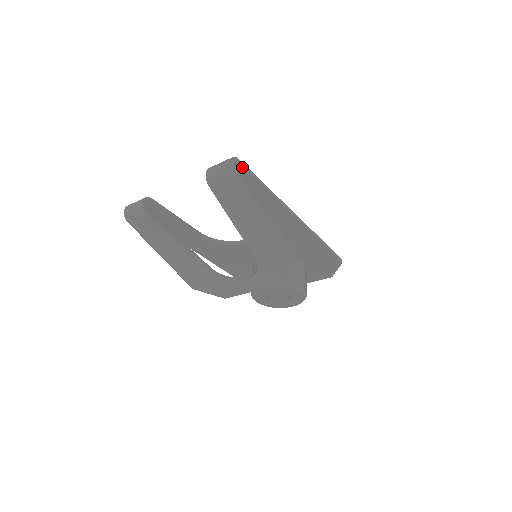
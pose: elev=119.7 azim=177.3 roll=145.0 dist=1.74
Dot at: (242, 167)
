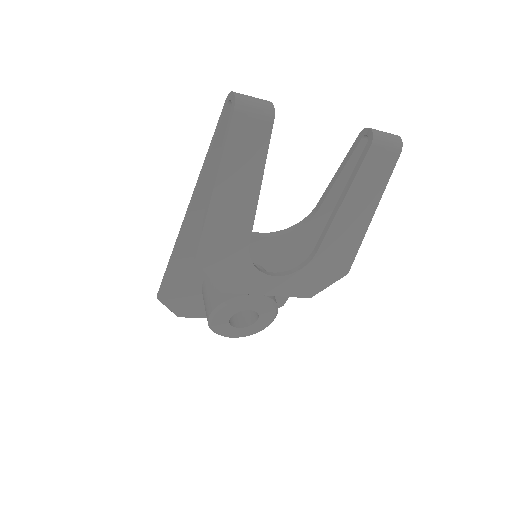
Dot at: occluded
